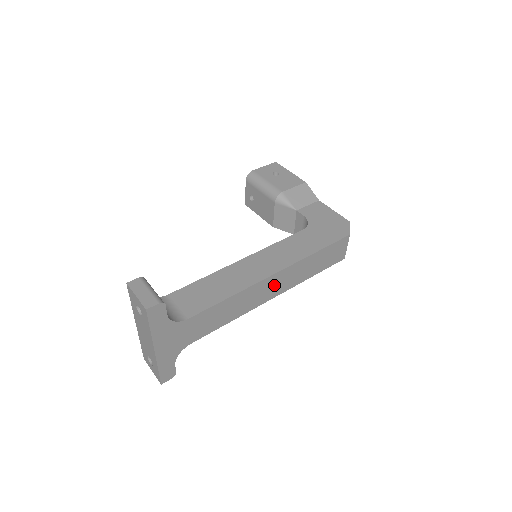
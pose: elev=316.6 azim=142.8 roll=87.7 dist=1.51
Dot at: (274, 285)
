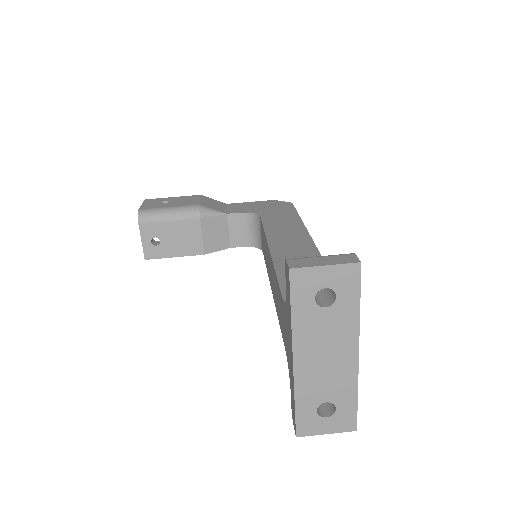
Dot at: occluded
